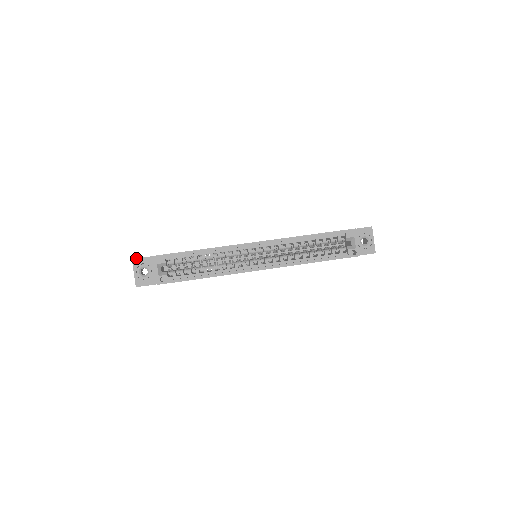
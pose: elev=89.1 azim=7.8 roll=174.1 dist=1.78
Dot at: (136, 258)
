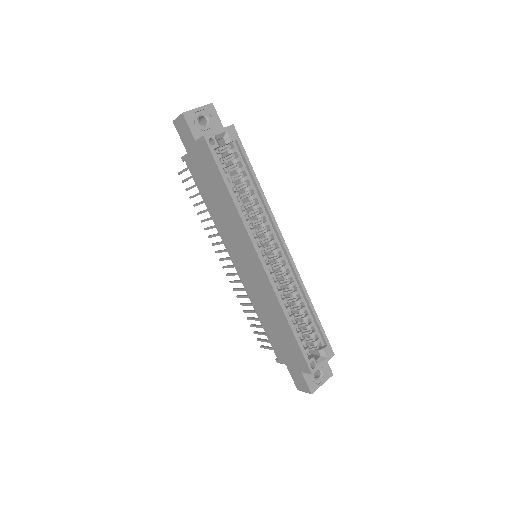
Dot at: occluded
